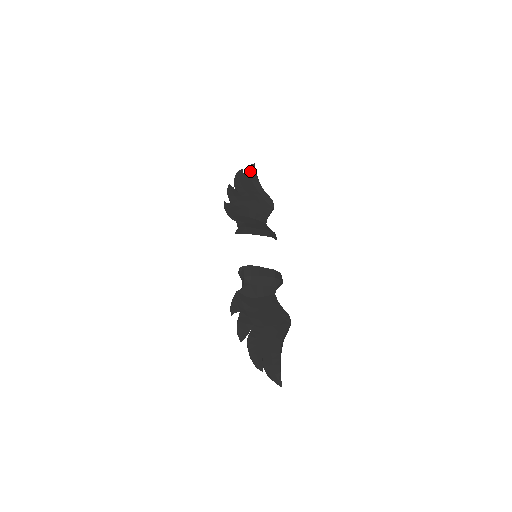
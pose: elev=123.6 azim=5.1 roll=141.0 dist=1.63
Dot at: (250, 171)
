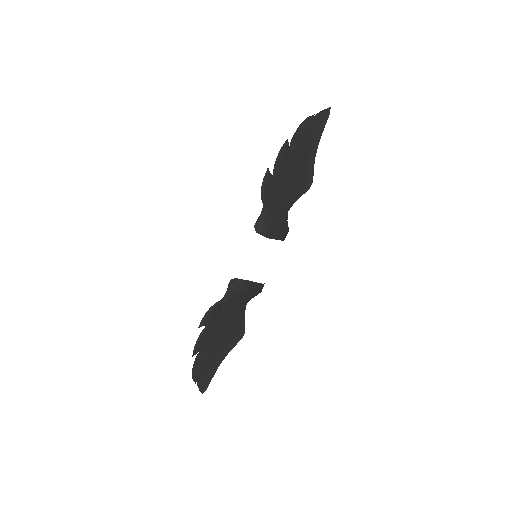
Dot at: (320, 122)
